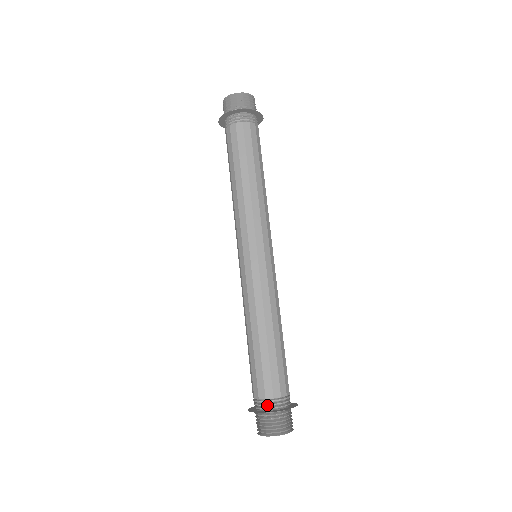
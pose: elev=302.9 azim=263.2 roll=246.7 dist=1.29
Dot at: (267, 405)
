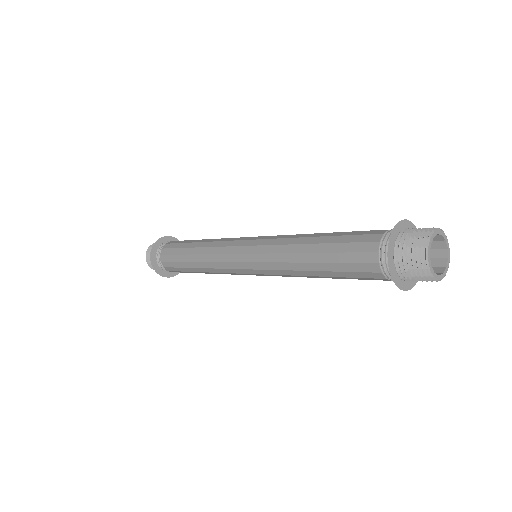
Dot at: occluded
